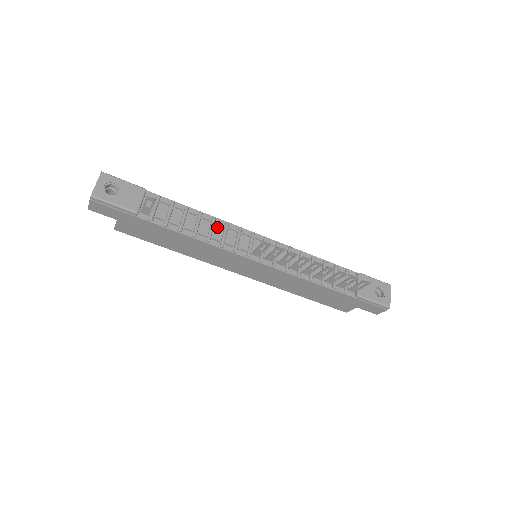
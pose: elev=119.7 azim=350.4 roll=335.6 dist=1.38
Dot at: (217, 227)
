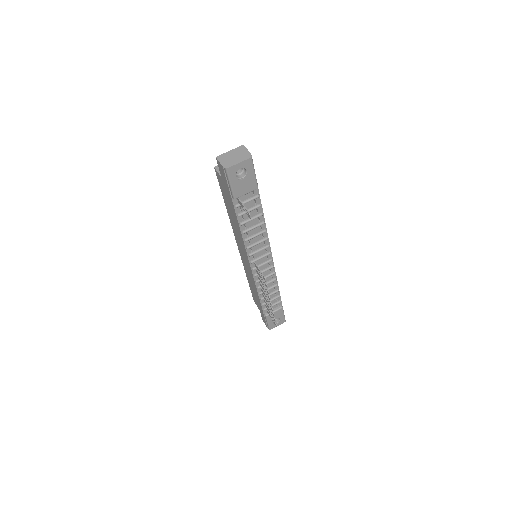
Dot at: (260, 236)
